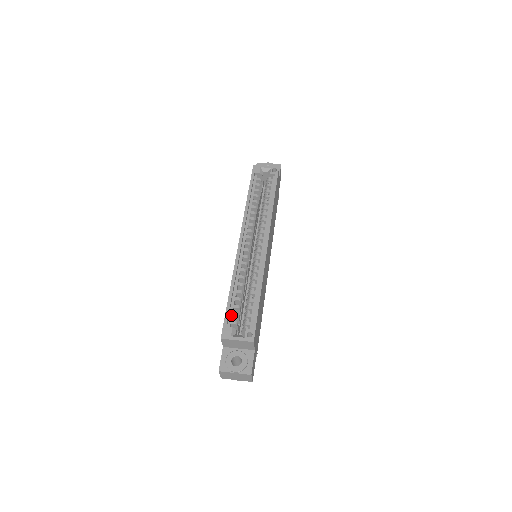
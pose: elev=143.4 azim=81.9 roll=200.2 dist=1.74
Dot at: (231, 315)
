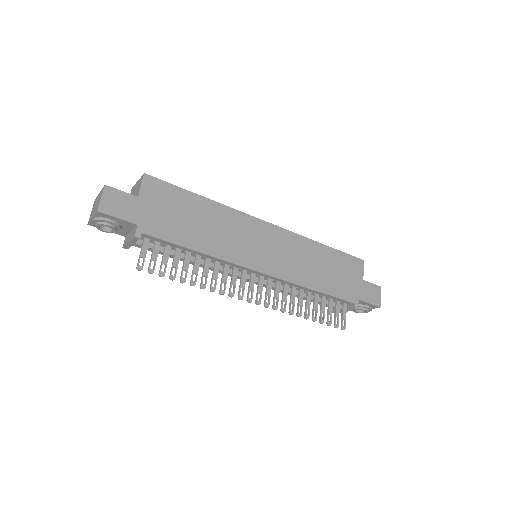
Dot at: occluded
